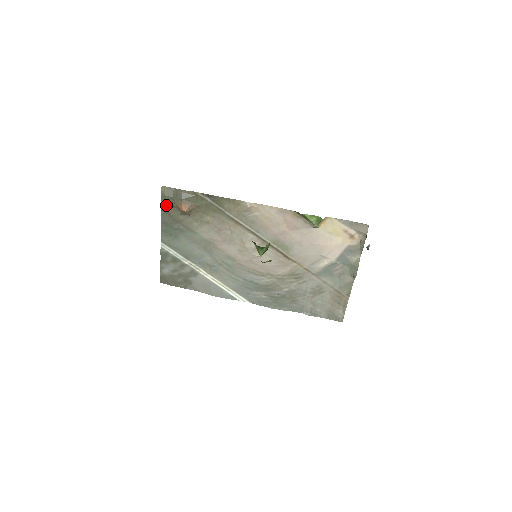
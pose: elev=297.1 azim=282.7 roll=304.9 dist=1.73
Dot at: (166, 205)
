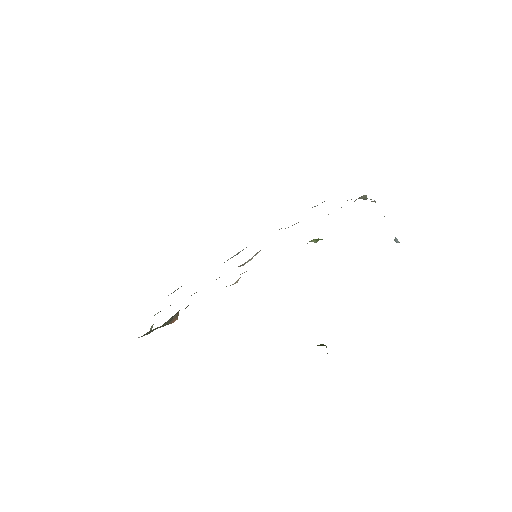
Dot at: (151, 328)
